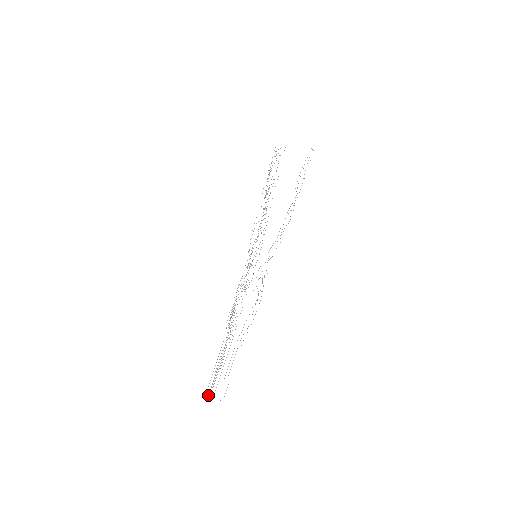
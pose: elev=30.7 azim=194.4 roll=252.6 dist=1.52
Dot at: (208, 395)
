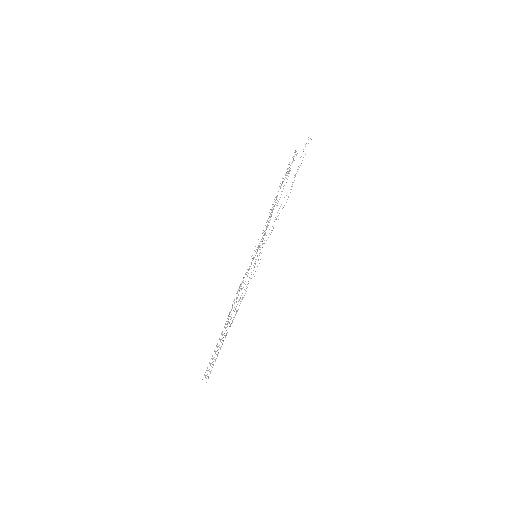
Dot at: occluded
